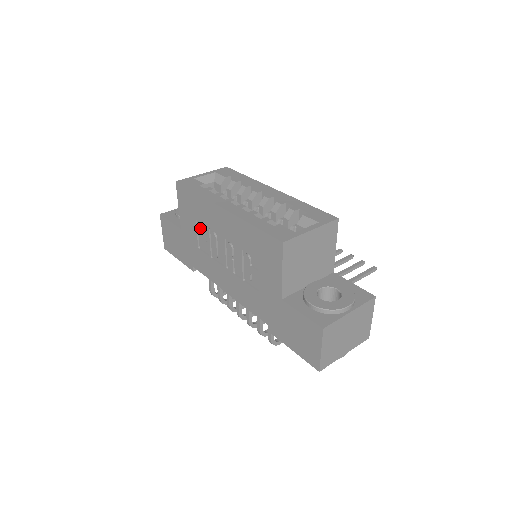
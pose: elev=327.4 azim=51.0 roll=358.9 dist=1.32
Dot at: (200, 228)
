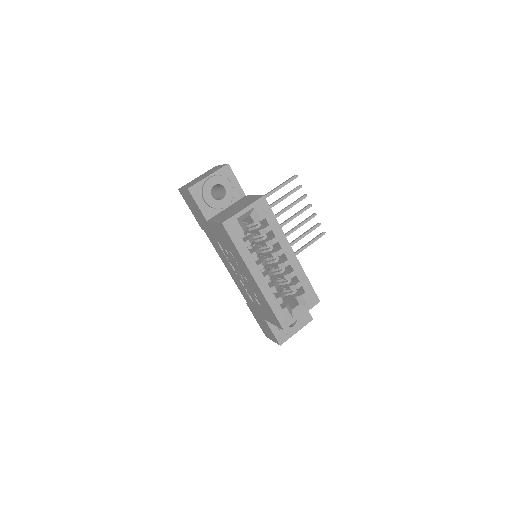
Dot at: occluded
